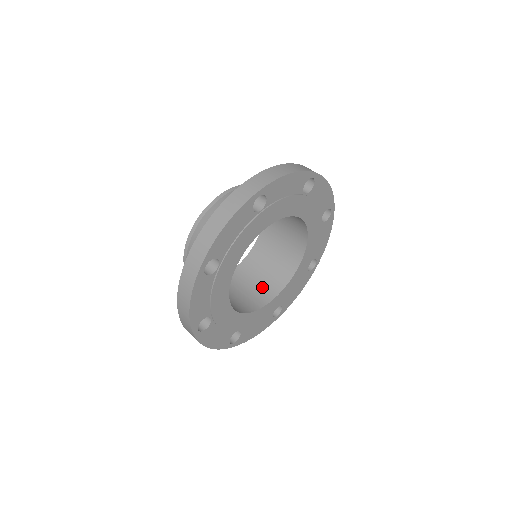
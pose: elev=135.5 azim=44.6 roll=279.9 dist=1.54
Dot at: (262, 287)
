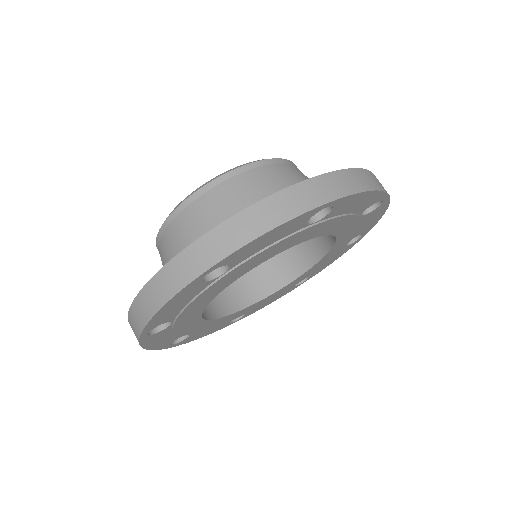
Dot at: (279, 262)
